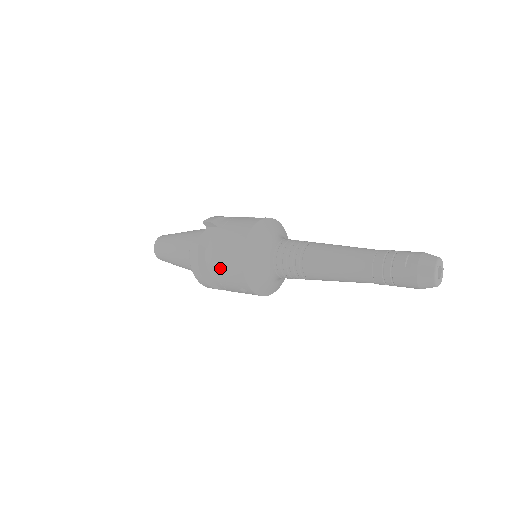
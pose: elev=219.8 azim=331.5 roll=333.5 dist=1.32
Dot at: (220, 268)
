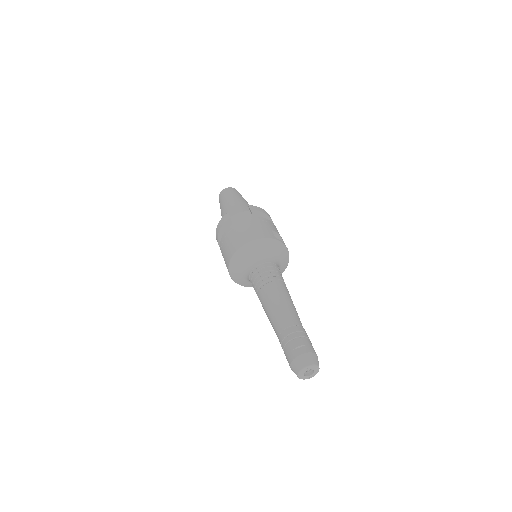
Dot at: (225, 244)
